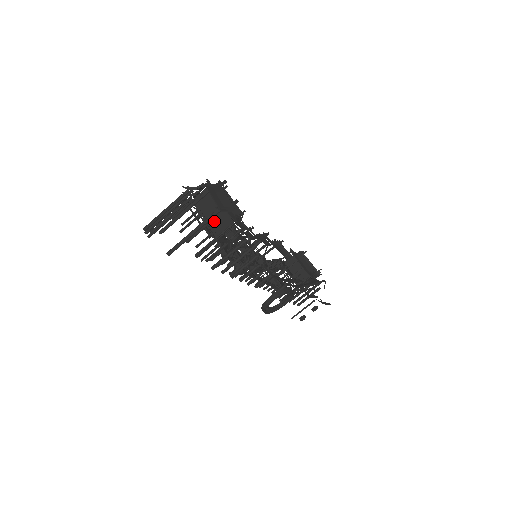
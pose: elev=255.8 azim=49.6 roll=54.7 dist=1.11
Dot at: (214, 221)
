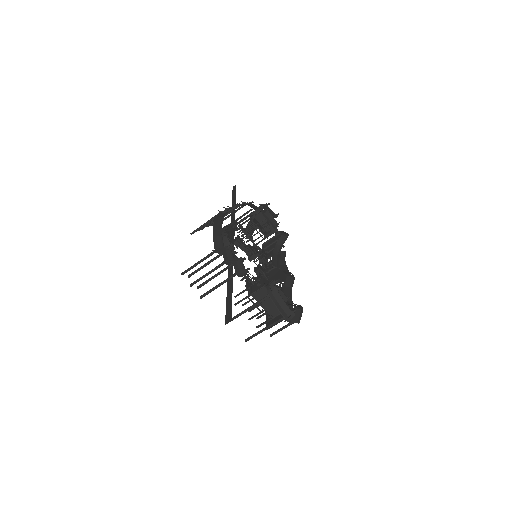
Dot at: (270, 309)
